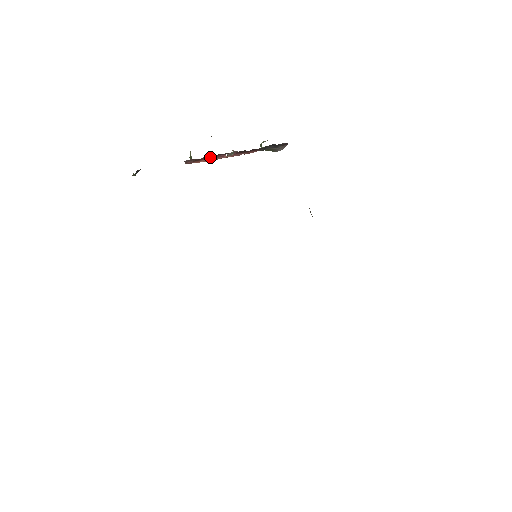
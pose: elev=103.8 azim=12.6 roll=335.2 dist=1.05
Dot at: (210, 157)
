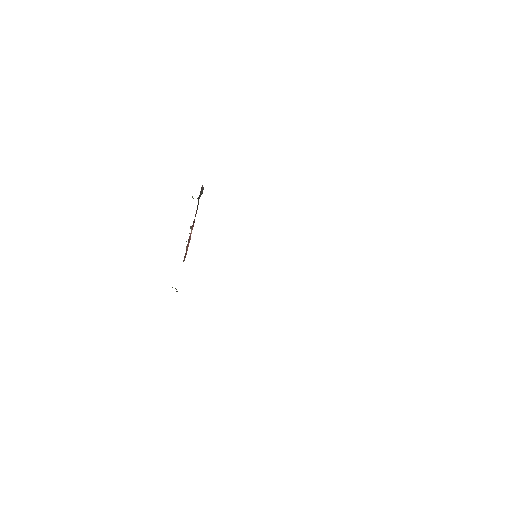
Dot at: (188, 244)
